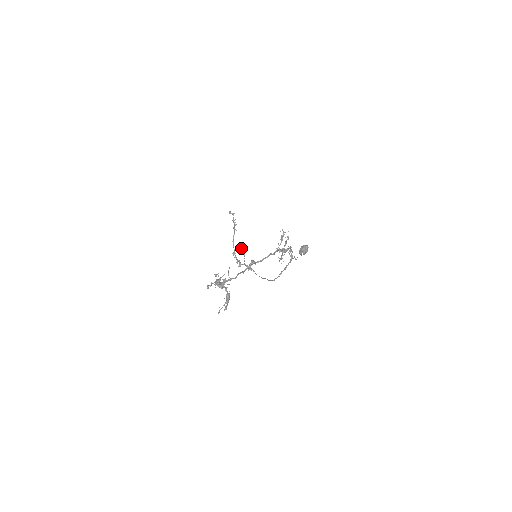
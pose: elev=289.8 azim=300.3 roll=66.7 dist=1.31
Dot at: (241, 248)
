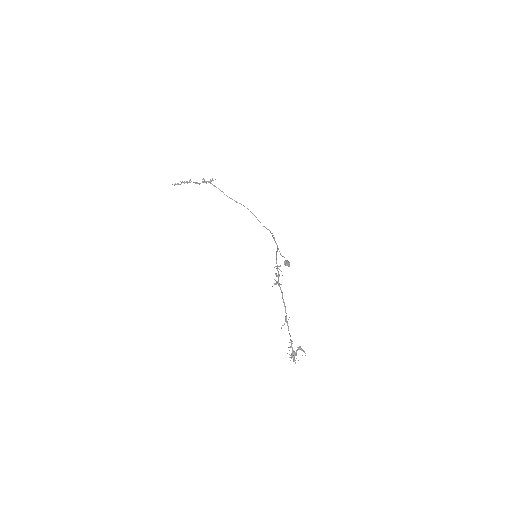
Dot at: occluded
